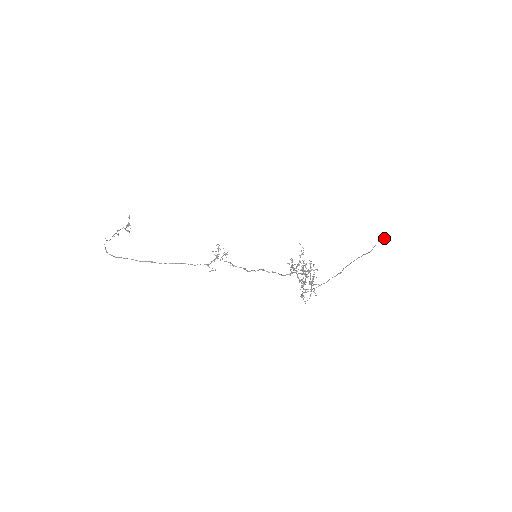
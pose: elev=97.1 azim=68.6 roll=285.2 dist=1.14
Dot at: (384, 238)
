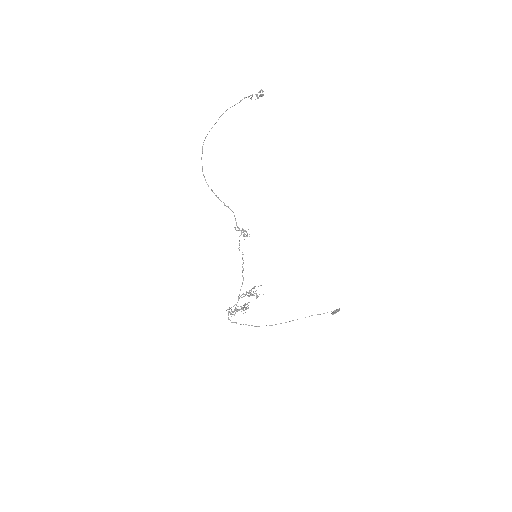
Dot at: (335, 310)
